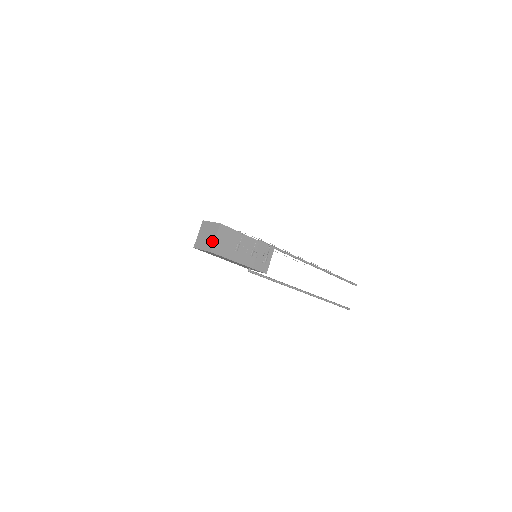
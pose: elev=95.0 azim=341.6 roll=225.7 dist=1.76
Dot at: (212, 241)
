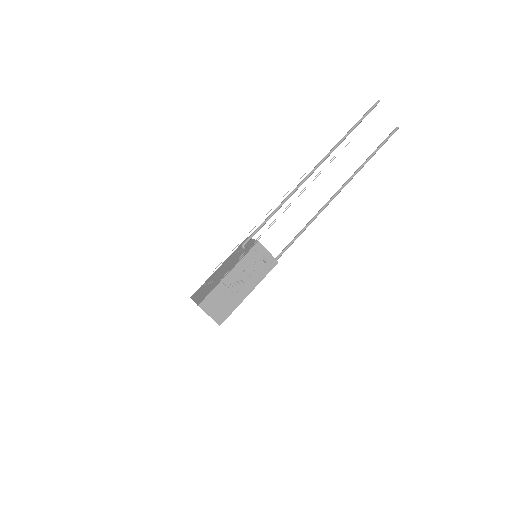
Dot at: occluded
